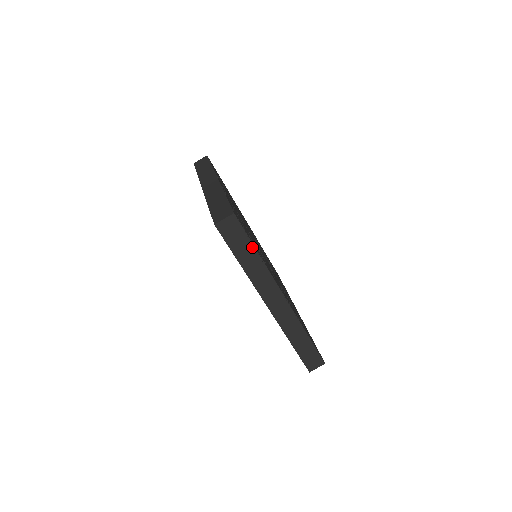
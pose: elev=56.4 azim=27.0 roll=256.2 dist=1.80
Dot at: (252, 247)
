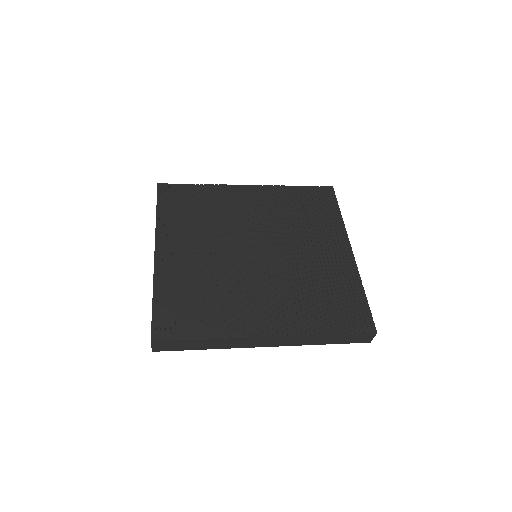
Dot at: (194, 341)
